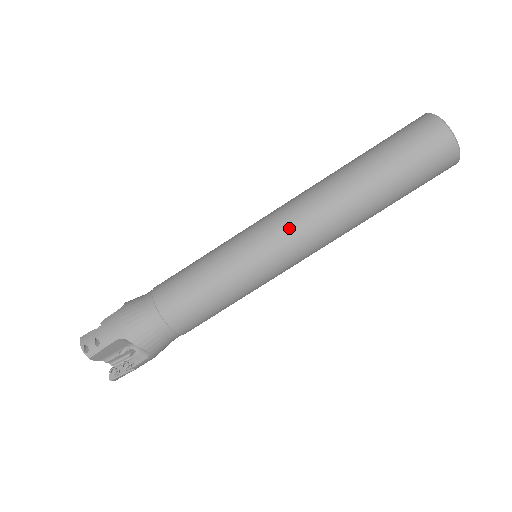
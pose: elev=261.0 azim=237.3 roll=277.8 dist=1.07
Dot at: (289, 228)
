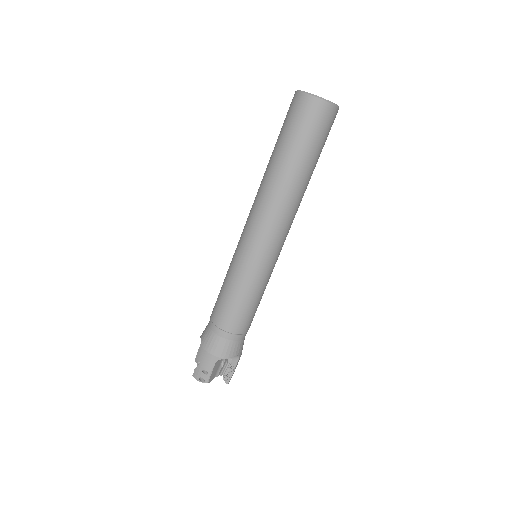
Dot at: (265, 231)
